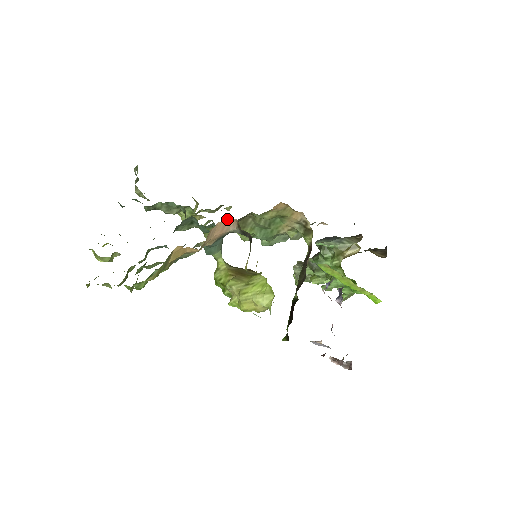
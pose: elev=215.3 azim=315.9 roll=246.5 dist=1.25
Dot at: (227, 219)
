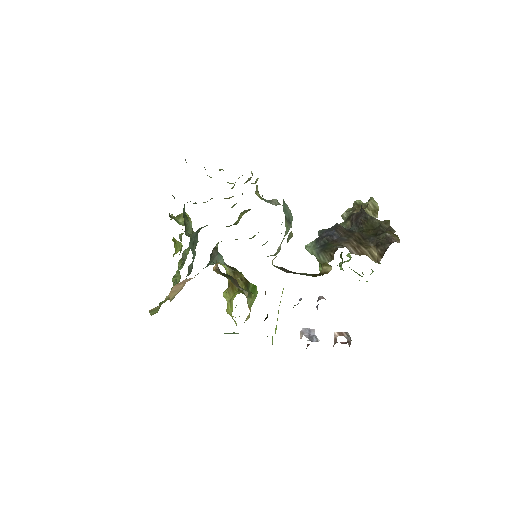
Dot at: (226, 226)
